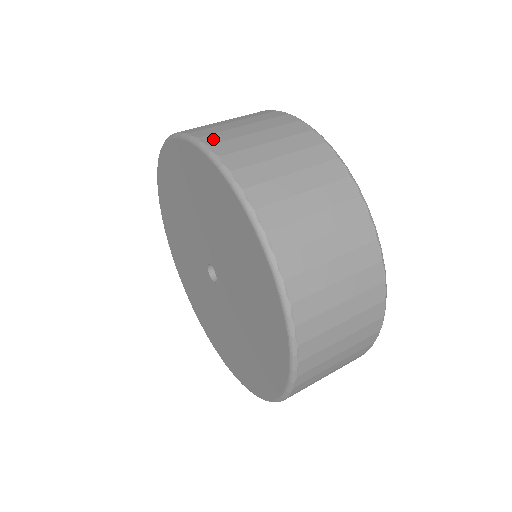
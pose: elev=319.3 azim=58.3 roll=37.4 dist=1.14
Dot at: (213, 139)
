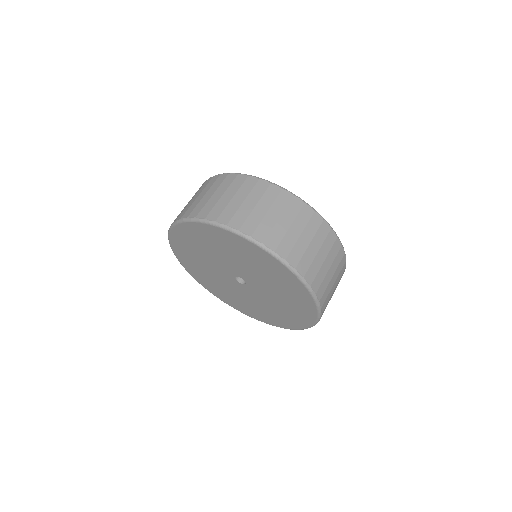
Dot at: (237, 223)
